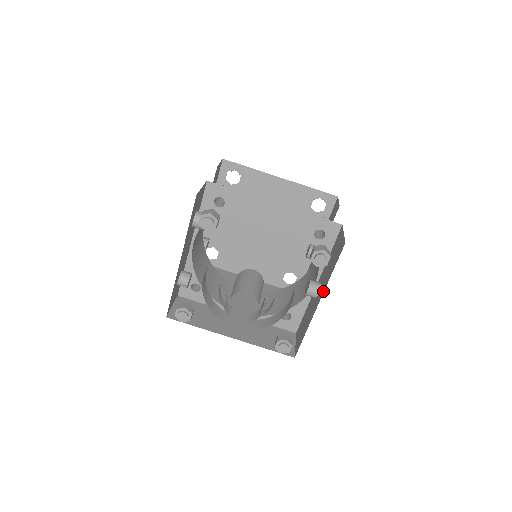
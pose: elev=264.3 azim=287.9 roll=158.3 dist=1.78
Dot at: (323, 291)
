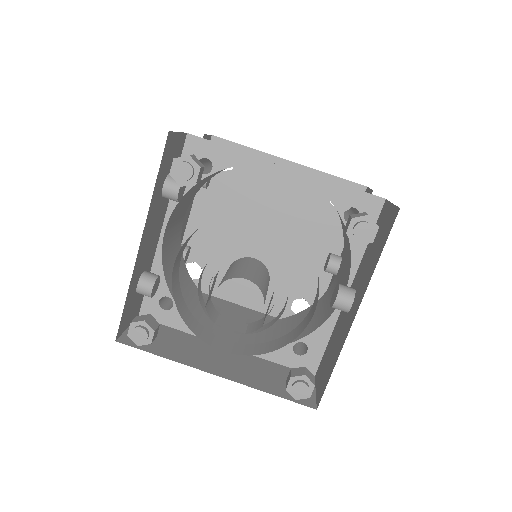
Dot at: (363, 293)
